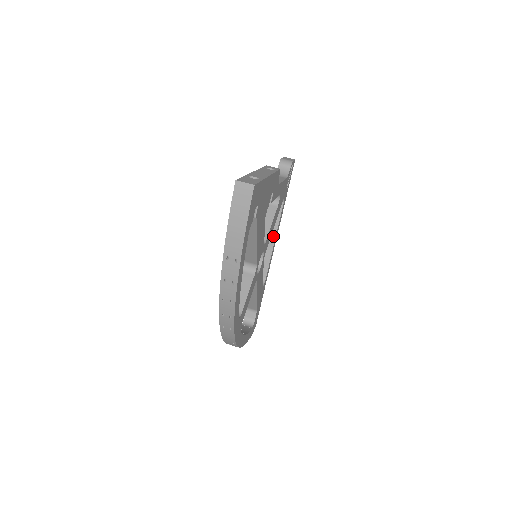
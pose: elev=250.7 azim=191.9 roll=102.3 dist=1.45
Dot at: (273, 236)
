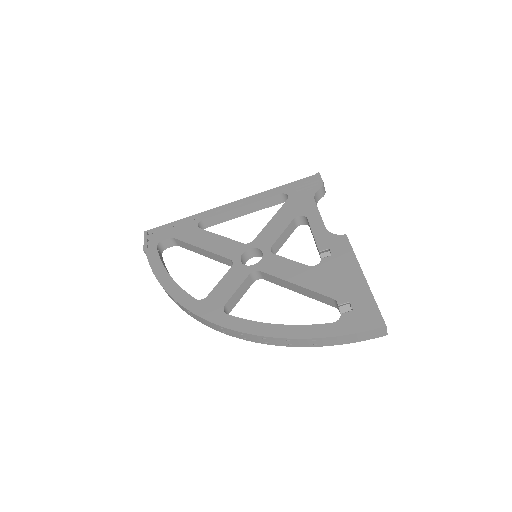
Dot at: (250, 211)
